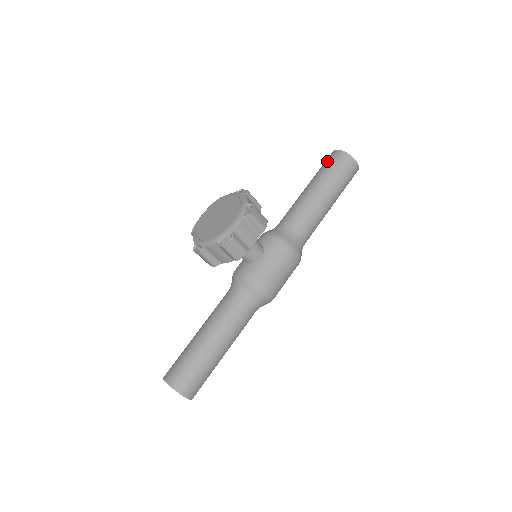
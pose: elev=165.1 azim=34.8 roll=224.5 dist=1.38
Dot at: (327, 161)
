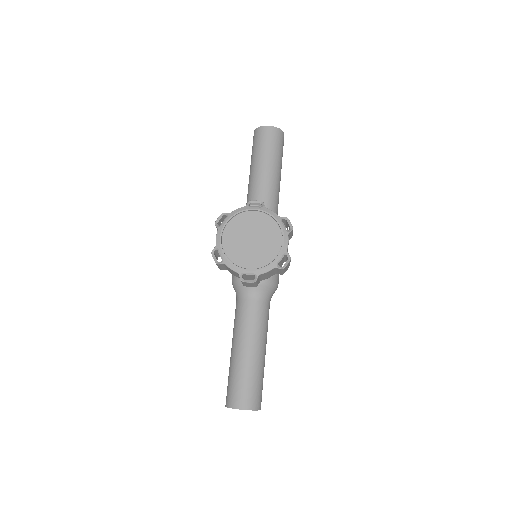
Dot at: (265, 139)
